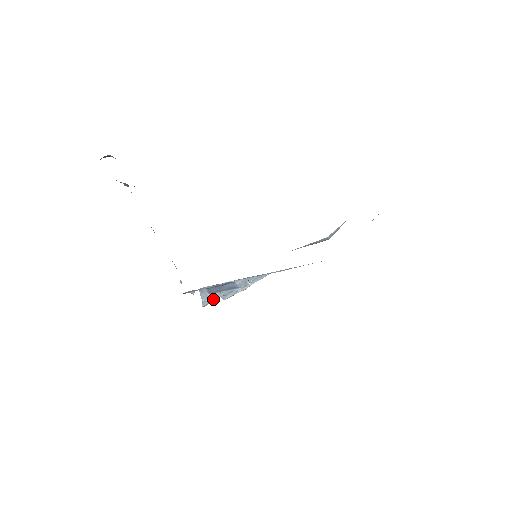
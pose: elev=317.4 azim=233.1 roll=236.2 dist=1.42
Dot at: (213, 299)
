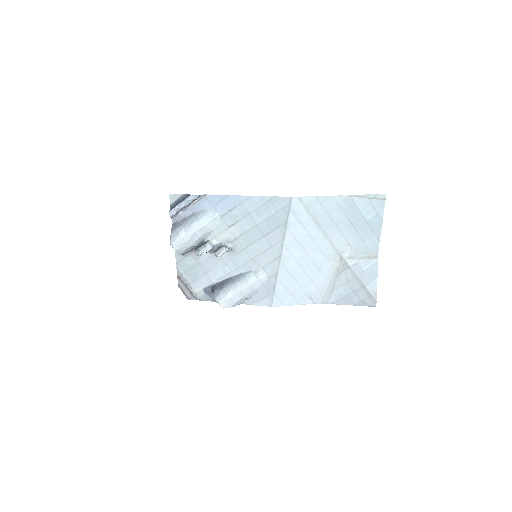
Dot at: (180, 235)
